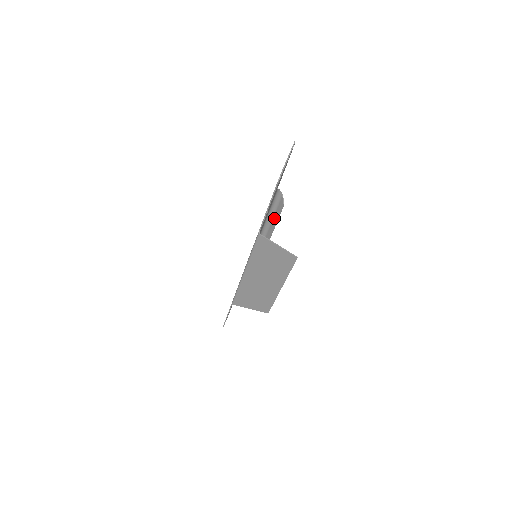
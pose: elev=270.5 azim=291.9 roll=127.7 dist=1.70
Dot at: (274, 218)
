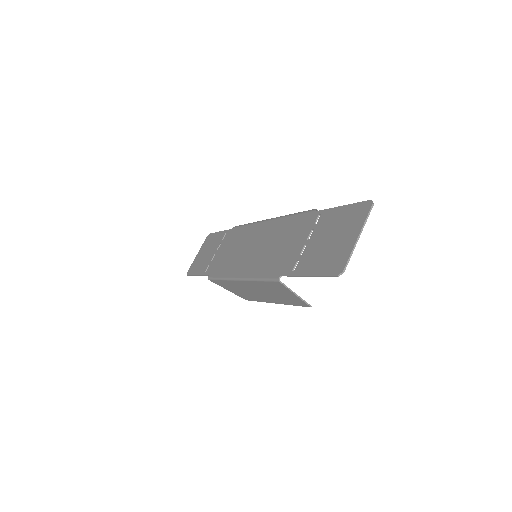
Dot at: occluded
